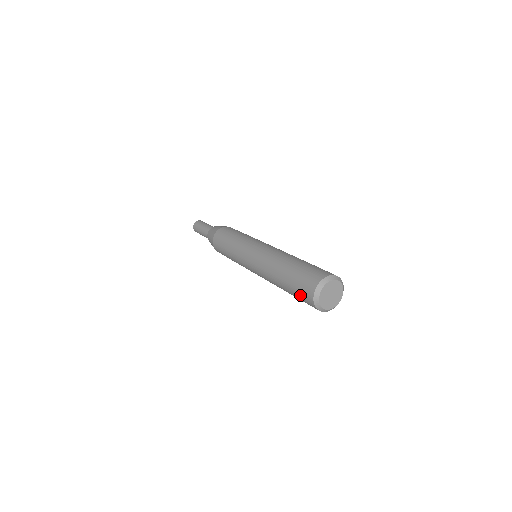
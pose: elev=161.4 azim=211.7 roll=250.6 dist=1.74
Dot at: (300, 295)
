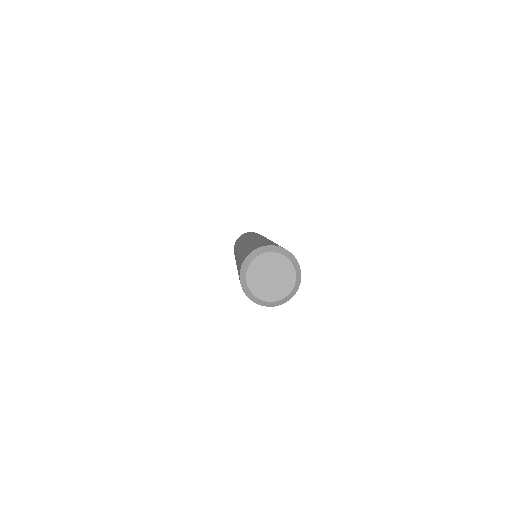
Dot at: (238, 273)
